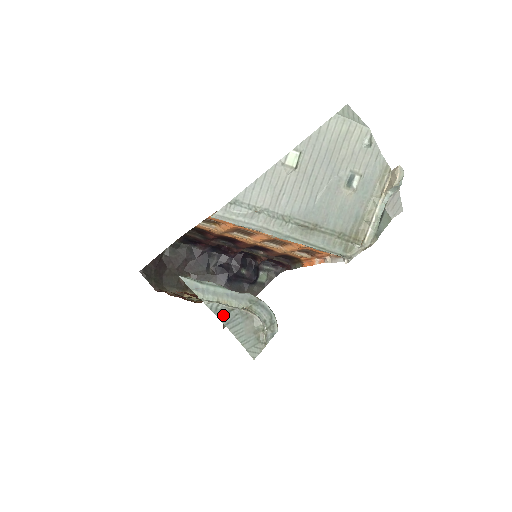
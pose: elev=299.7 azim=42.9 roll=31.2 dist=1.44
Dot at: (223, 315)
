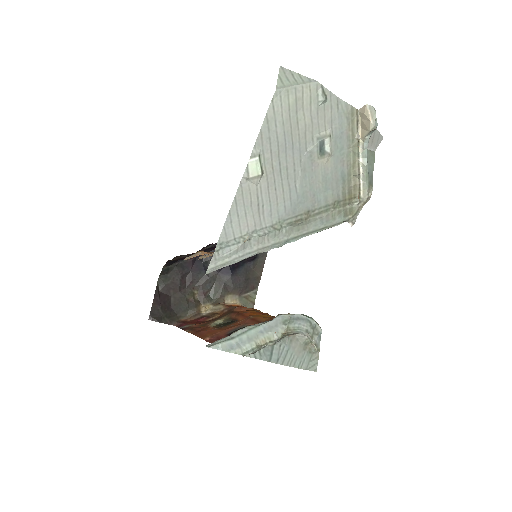
Dot at: (269, 355)
